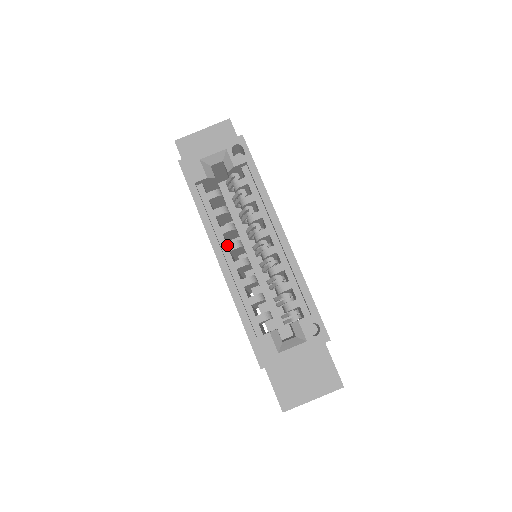
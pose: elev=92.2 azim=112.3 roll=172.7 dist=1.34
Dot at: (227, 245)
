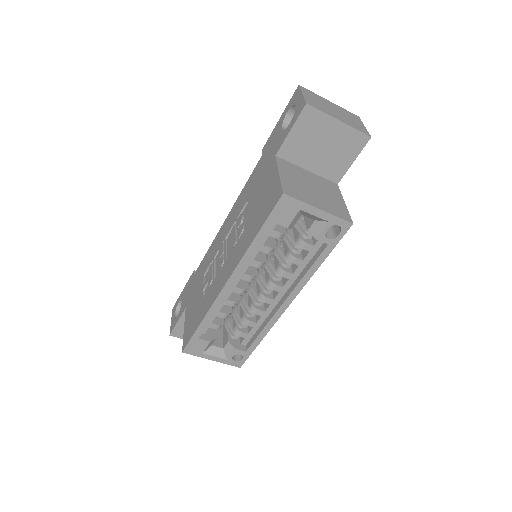
Dot at: (244, 274)
